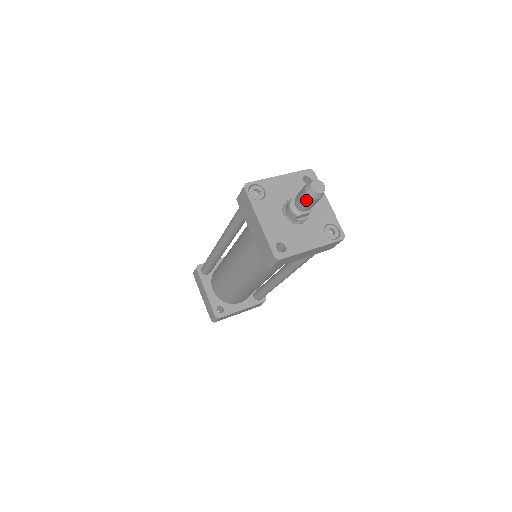
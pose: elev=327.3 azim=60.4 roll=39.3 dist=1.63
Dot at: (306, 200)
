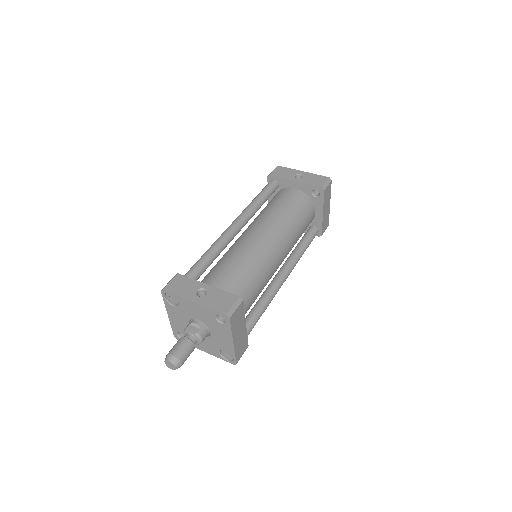
Dot at: occluded
